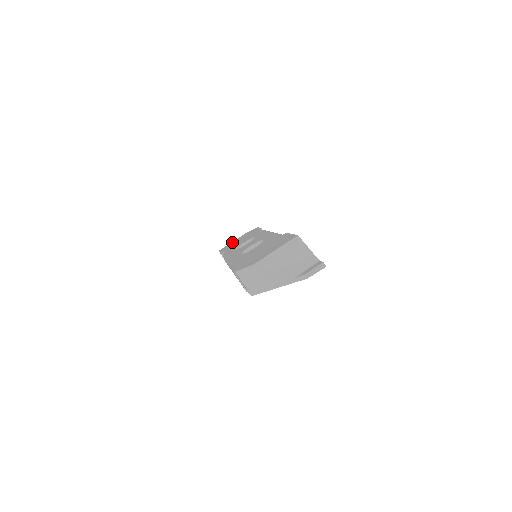
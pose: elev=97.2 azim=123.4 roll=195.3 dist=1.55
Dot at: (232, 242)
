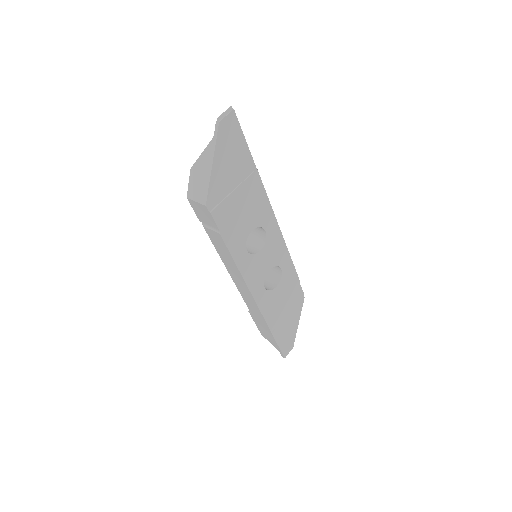
Dot at: occluded
